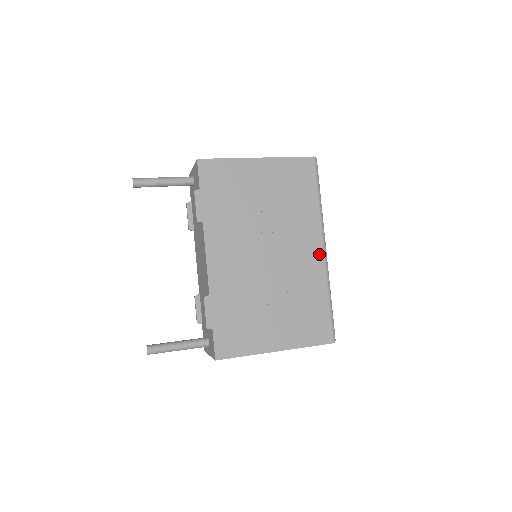
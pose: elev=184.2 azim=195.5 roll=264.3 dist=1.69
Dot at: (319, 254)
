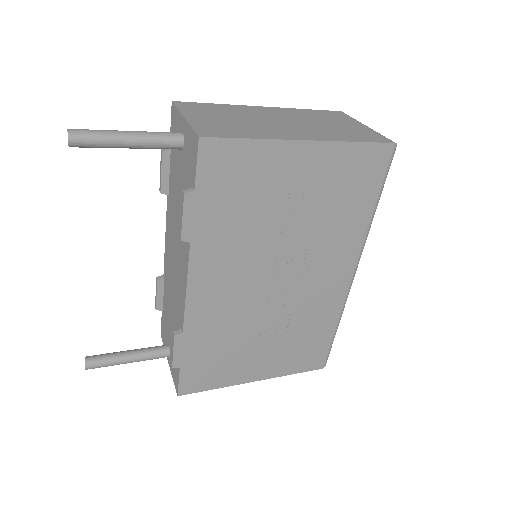
Dot at: (345, 280)
